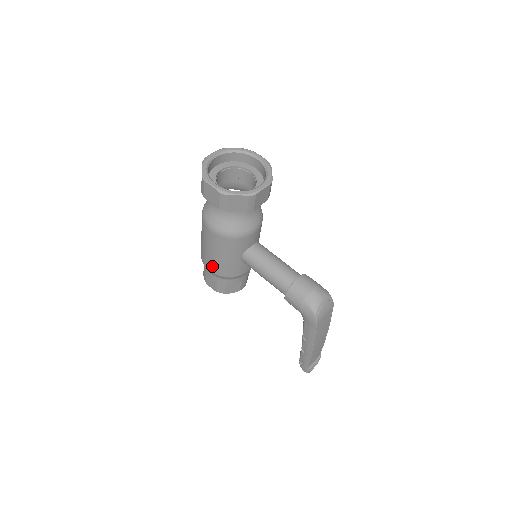
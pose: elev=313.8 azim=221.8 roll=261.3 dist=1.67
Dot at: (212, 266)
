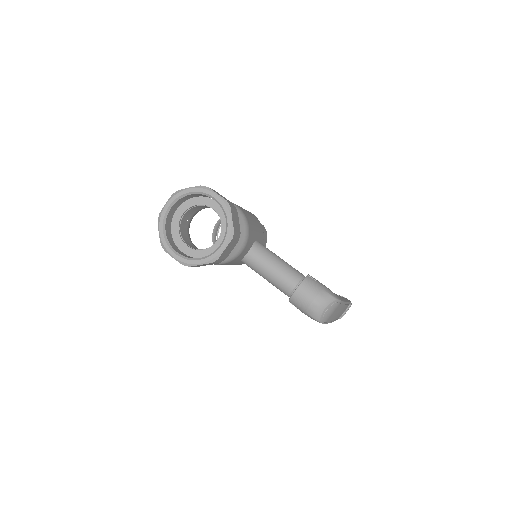
Dot at: occluded
